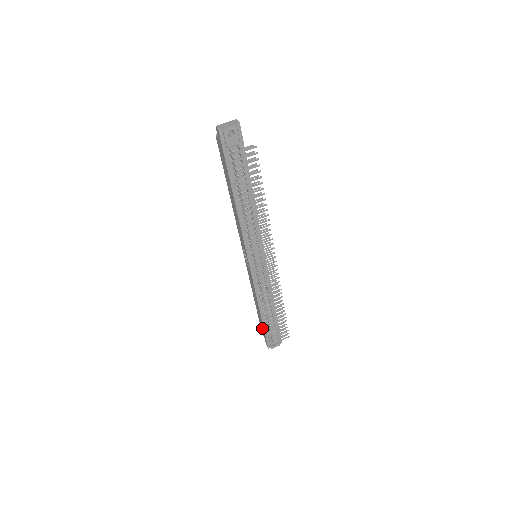
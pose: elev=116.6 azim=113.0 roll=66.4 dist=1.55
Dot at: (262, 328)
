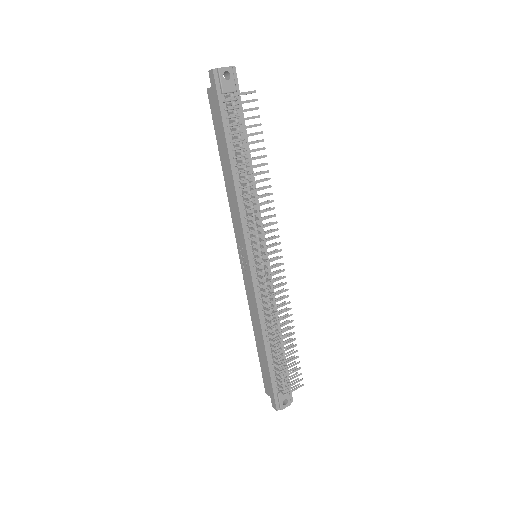
Dot at: (266, 377)
